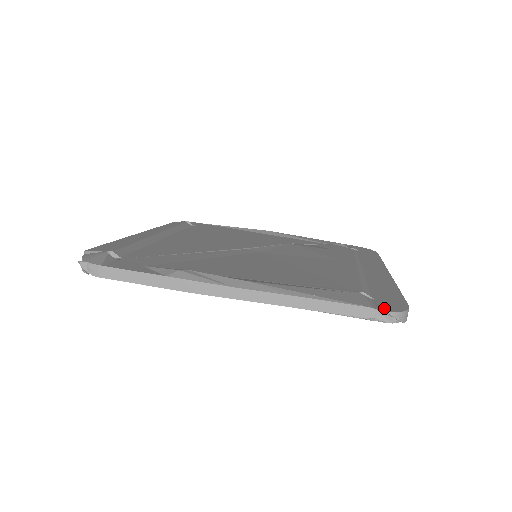
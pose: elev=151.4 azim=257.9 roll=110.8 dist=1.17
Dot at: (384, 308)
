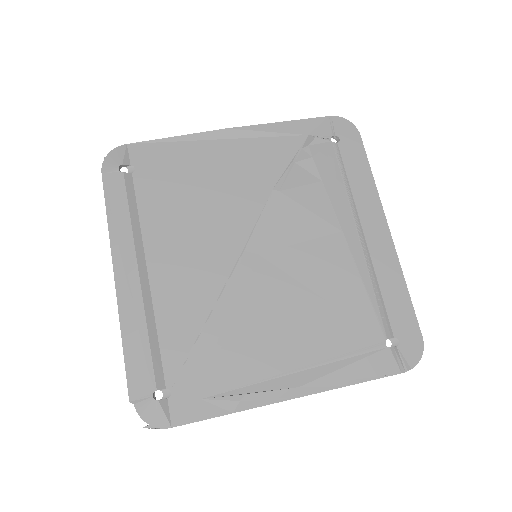
Dot at: (408, 361)
